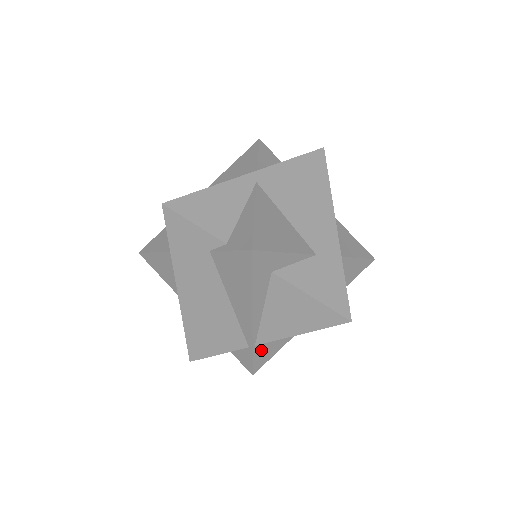
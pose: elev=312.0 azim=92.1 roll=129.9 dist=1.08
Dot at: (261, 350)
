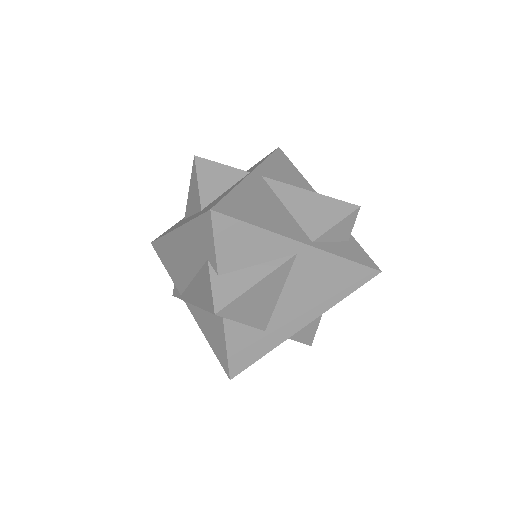
Dot at: occluded
